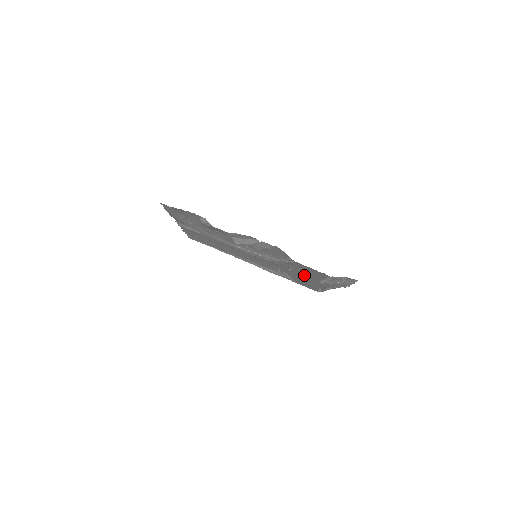
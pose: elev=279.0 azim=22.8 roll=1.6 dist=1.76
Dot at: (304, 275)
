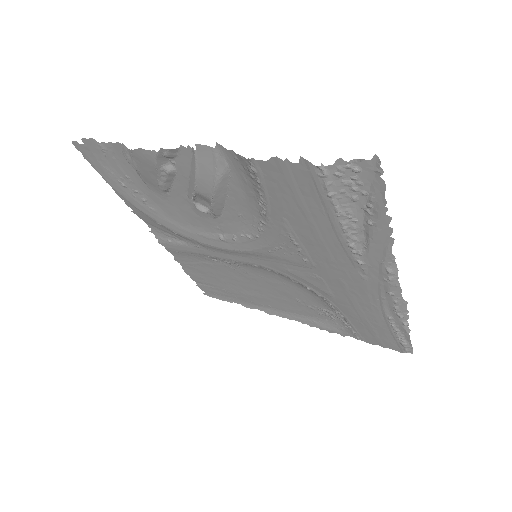
Dot at: (324, 254)
